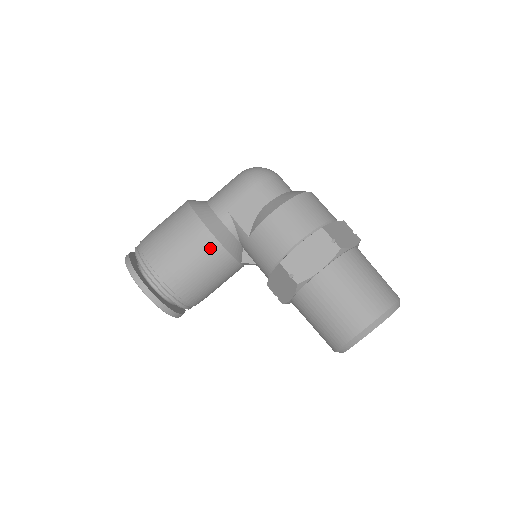
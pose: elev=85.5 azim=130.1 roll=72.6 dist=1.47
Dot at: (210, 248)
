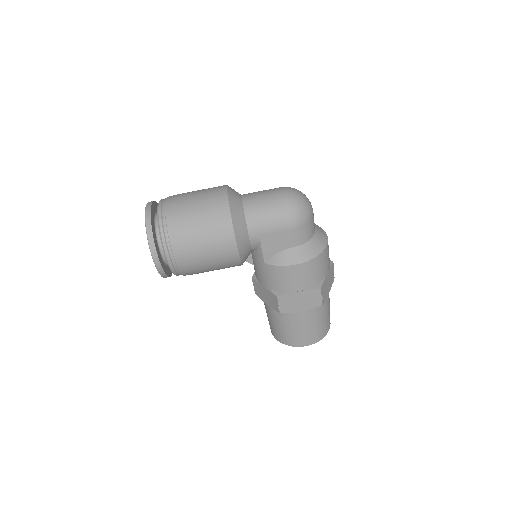
Dot at: (231, 263)
